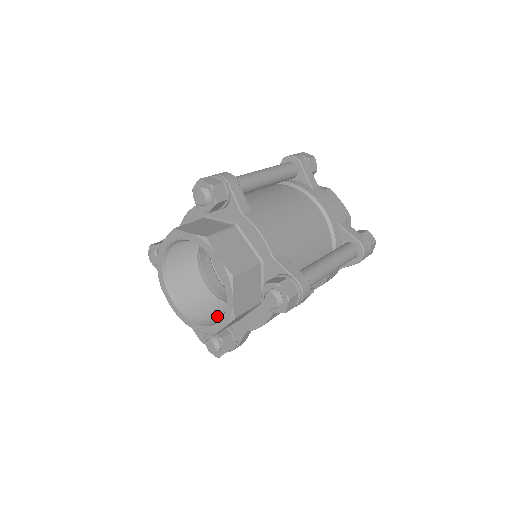
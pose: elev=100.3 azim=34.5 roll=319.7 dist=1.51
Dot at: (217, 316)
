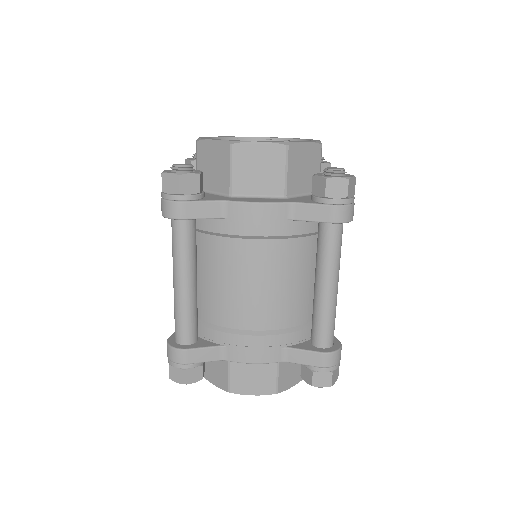
Dot at: occluded
